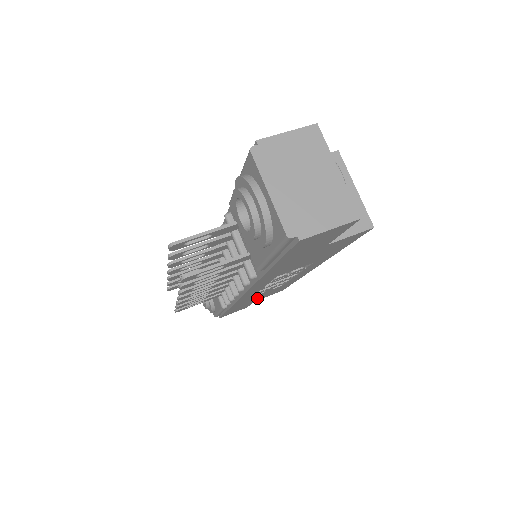
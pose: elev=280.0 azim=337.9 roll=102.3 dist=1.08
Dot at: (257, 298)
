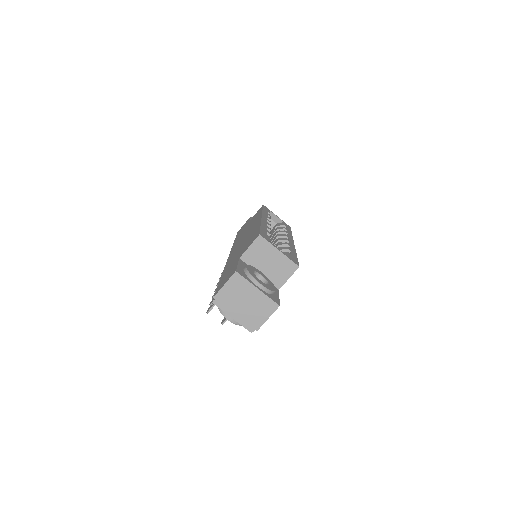
Dot at: occluded
